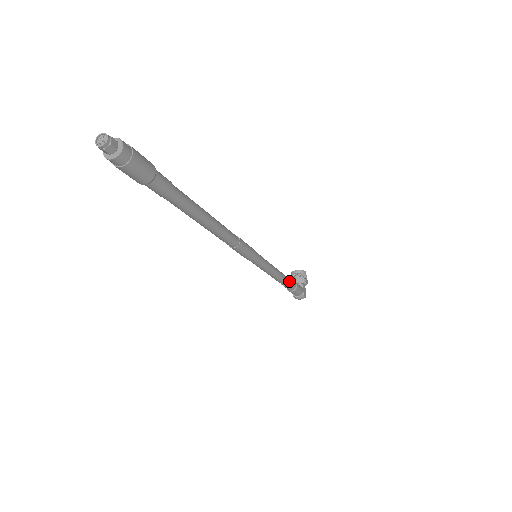
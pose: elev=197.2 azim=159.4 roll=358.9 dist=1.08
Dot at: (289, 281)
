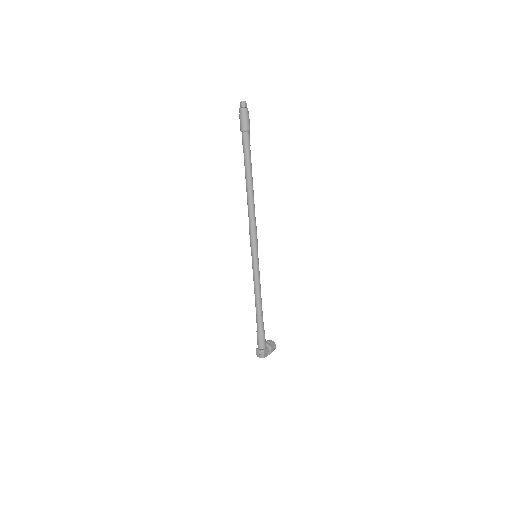
Dot at: (262, 315)
